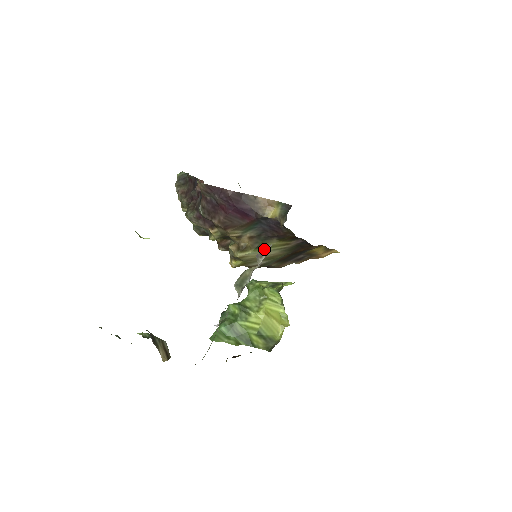
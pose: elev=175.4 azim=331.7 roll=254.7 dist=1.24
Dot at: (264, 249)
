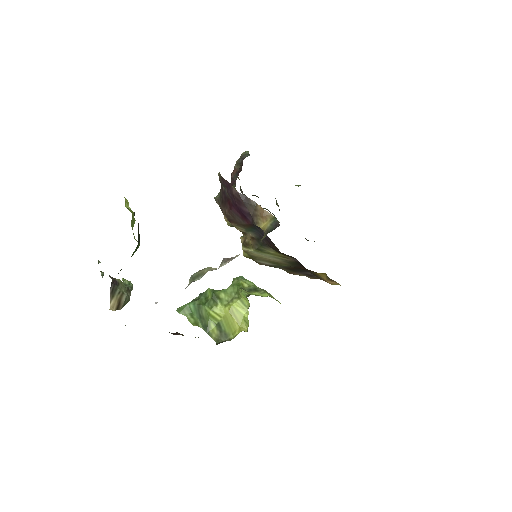
Dot at: (265, 253)
